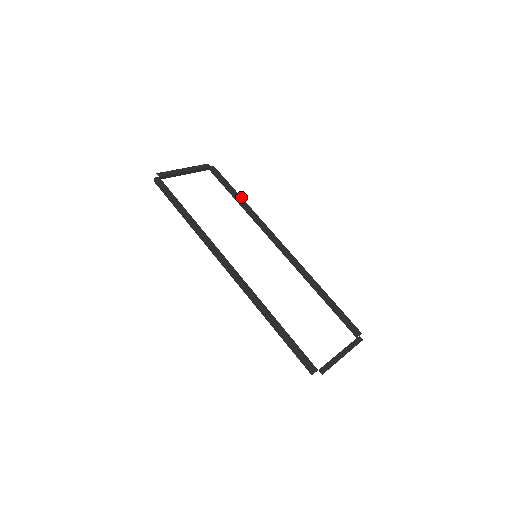
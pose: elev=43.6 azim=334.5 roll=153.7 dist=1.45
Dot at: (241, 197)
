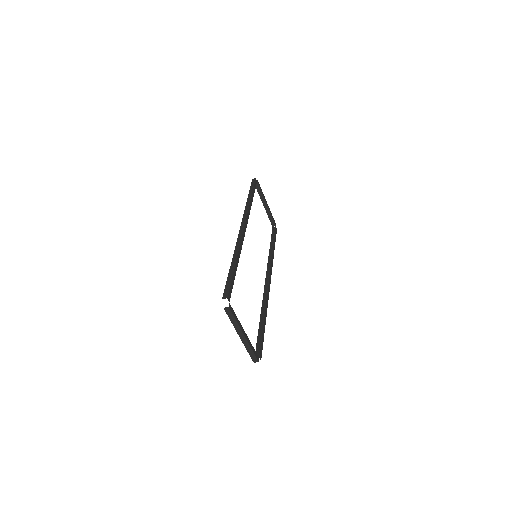
Dot at: occluded
